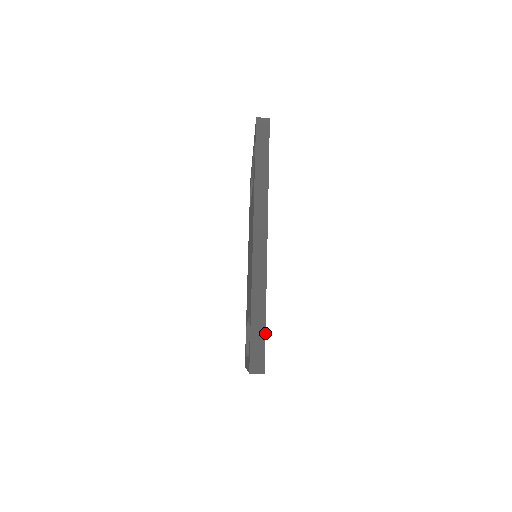
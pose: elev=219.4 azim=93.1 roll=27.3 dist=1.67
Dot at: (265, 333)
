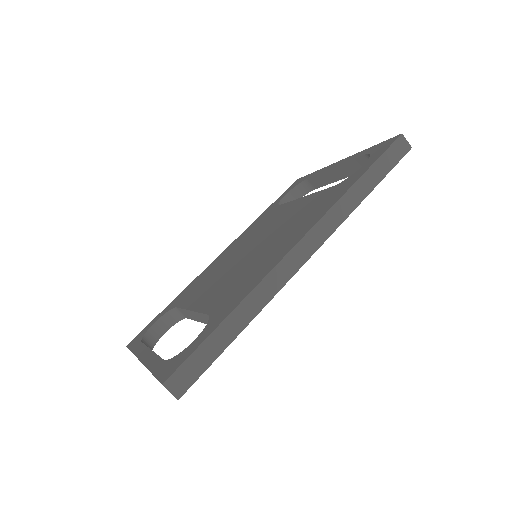
Dot at: (220, 354)
